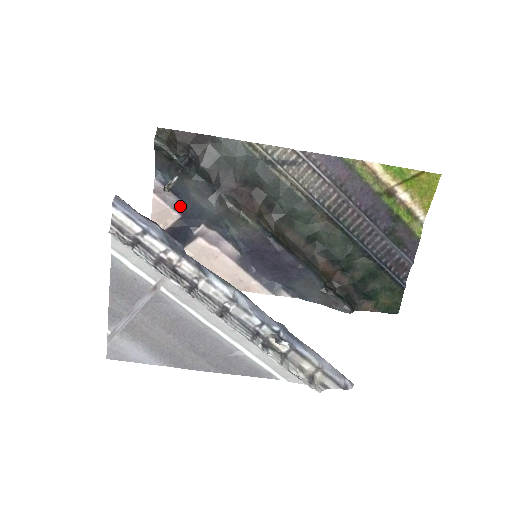
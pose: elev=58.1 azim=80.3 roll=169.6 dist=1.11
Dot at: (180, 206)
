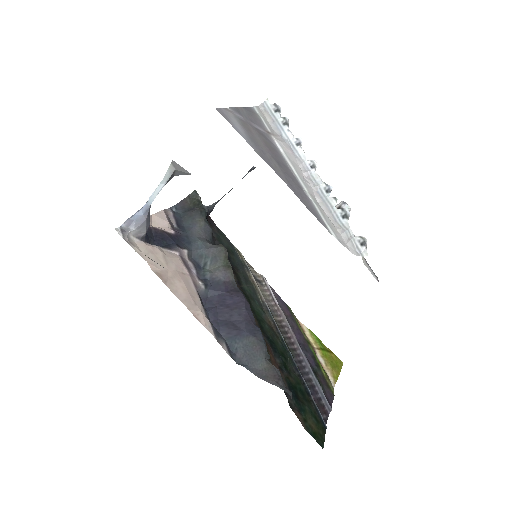
Dot at: (177, 230)
